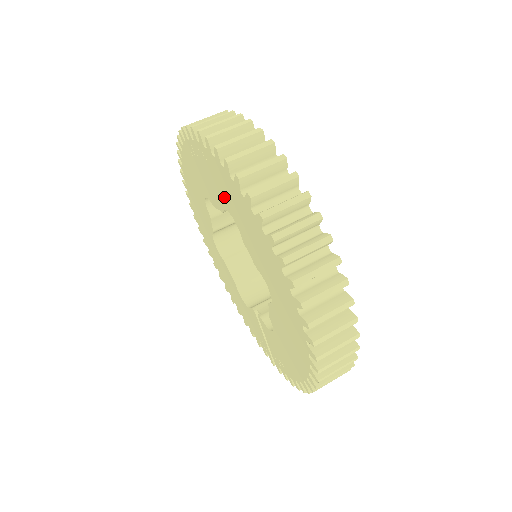
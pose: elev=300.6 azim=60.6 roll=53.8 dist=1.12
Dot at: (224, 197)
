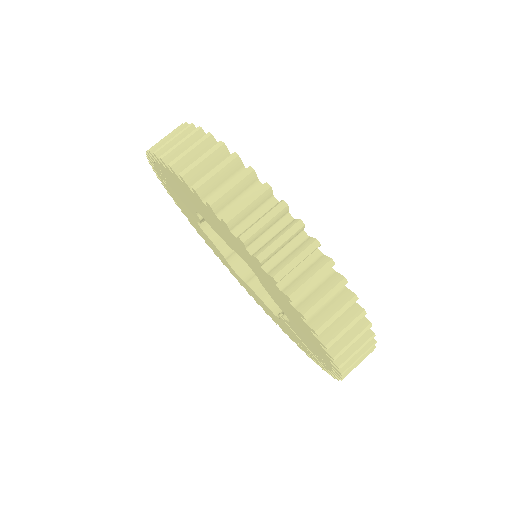
Dot at: (185, 199)
